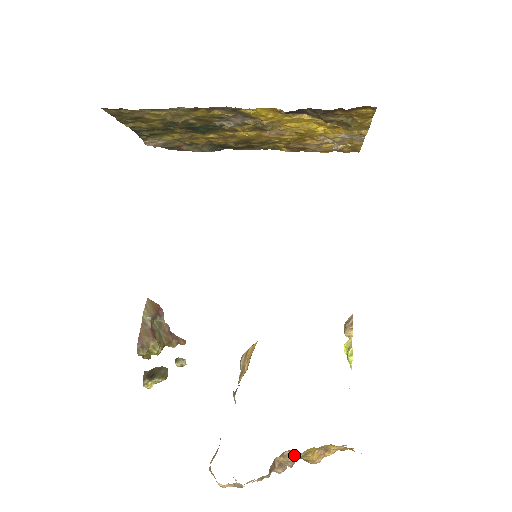
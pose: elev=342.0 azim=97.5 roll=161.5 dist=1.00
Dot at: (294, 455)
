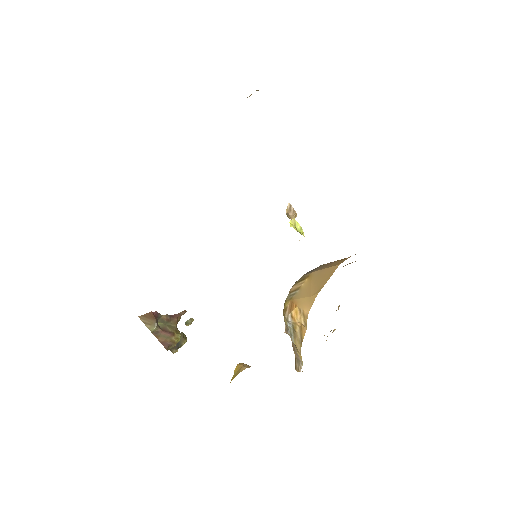
Dot at: occluded
